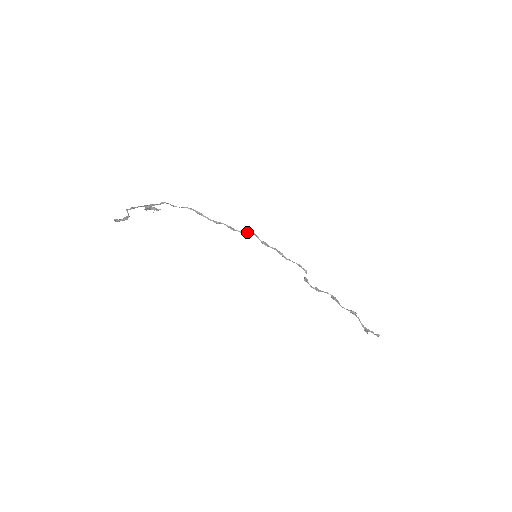
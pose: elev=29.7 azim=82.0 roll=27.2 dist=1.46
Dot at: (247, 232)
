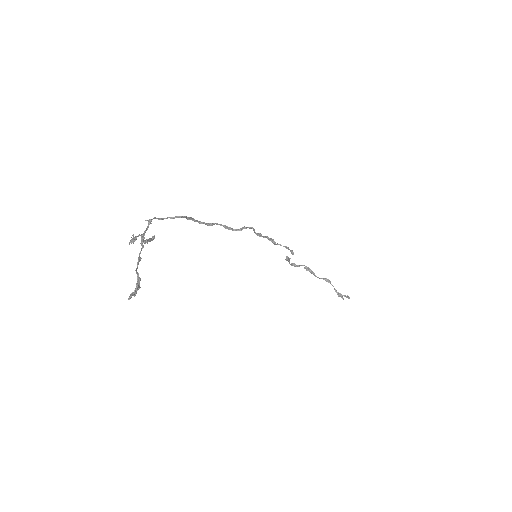
Dot at: (244, 227)
